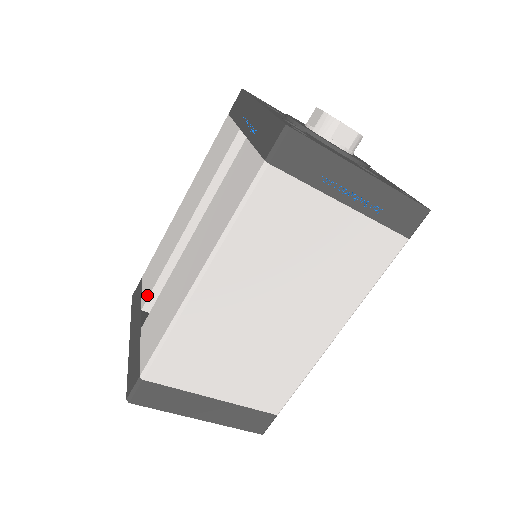
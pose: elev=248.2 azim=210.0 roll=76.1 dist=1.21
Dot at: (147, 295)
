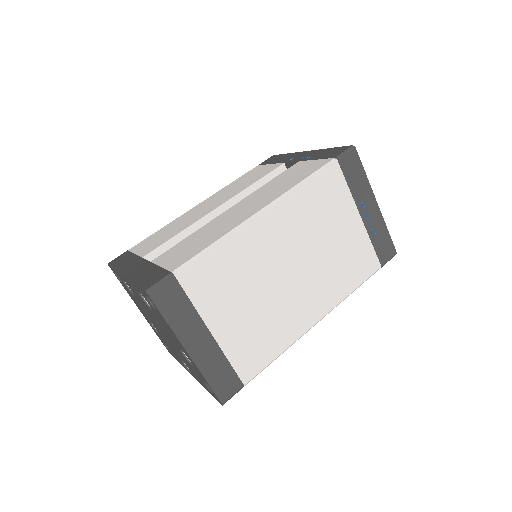
Dot at: (153, 248)
